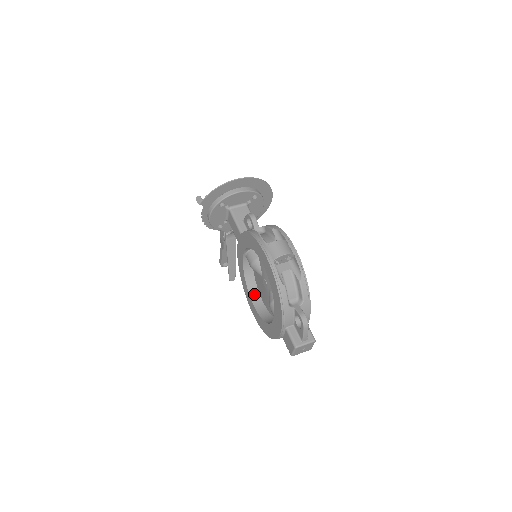
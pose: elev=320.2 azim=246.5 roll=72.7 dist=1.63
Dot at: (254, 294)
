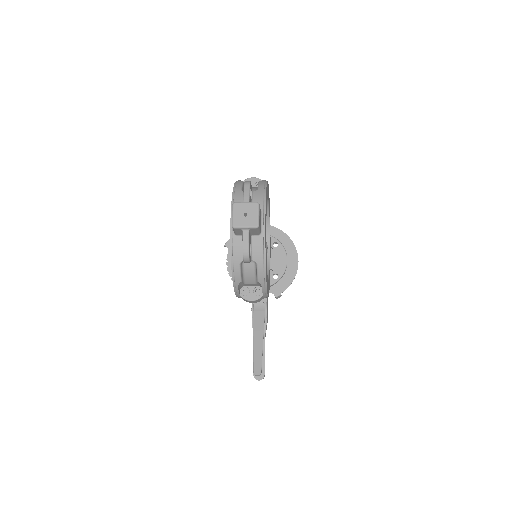
Dot at: occluded
